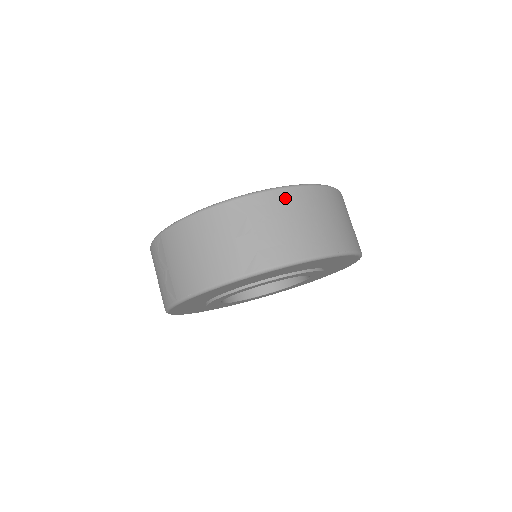
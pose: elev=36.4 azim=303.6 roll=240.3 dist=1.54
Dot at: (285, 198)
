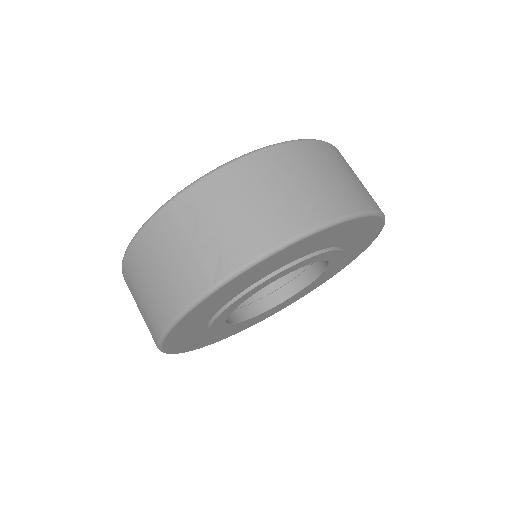
Dot at: (241, 172)
